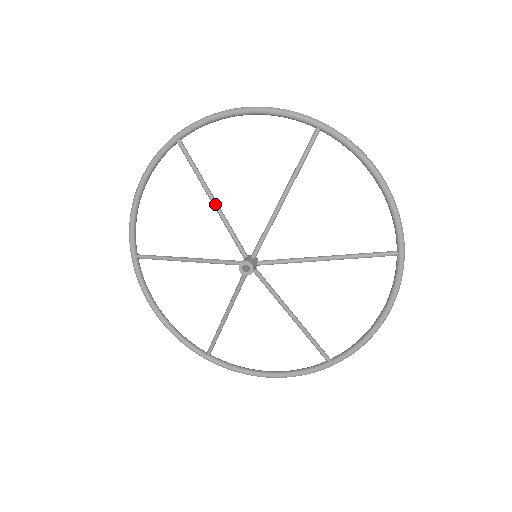
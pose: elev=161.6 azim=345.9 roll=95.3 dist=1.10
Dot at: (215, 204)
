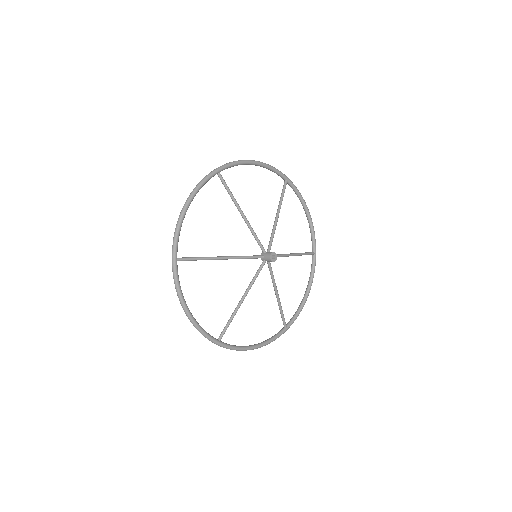
Dot at: occluded
